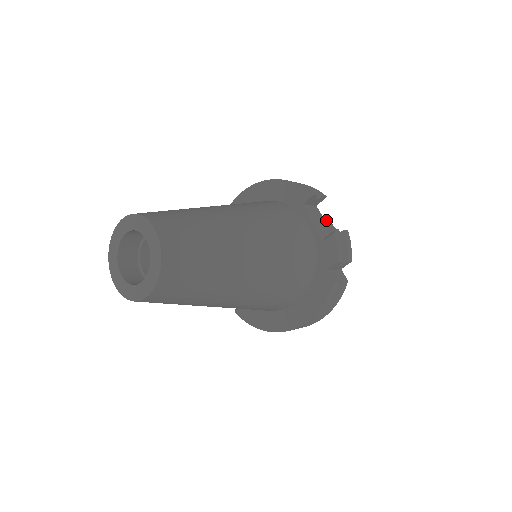
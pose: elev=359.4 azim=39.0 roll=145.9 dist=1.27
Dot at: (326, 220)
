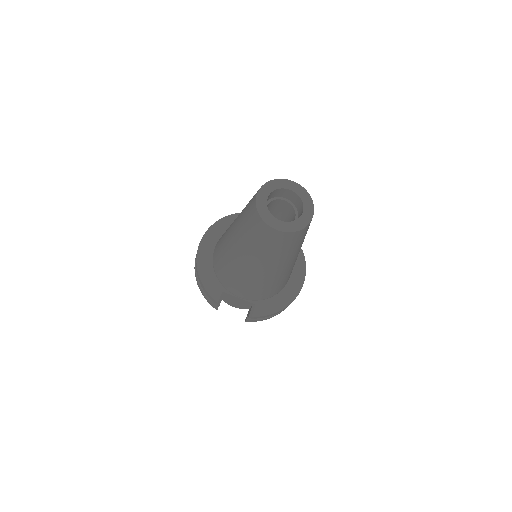
Dot at: occluded
